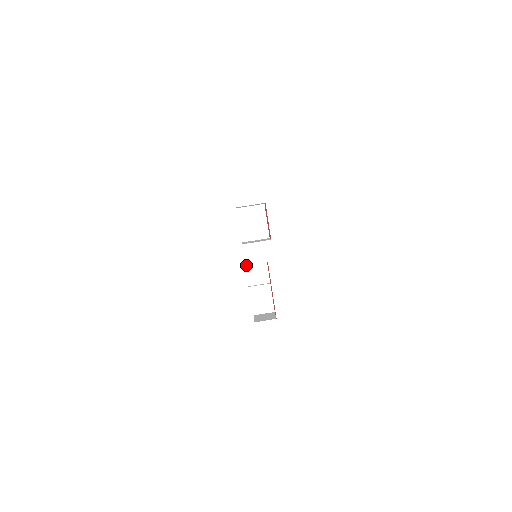
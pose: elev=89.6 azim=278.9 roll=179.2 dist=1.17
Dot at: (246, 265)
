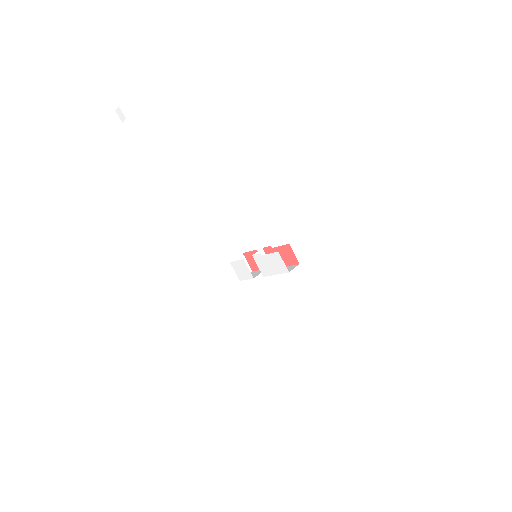
Dot at: occluded
